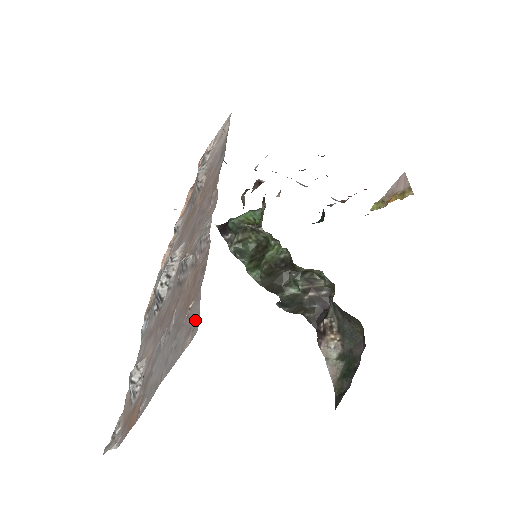
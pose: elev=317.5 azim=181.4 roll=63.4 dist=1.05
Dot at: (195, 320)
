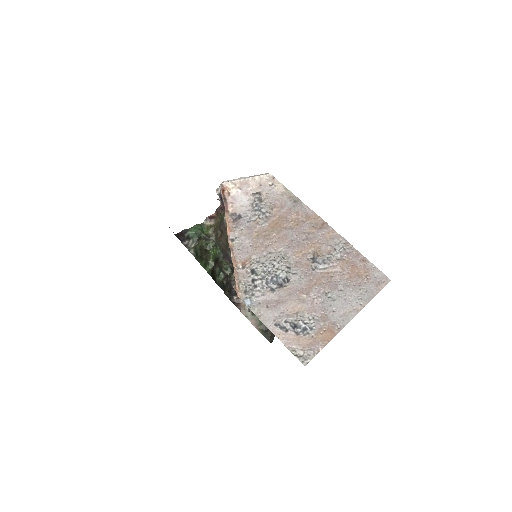
Dot at: (382, 278)
